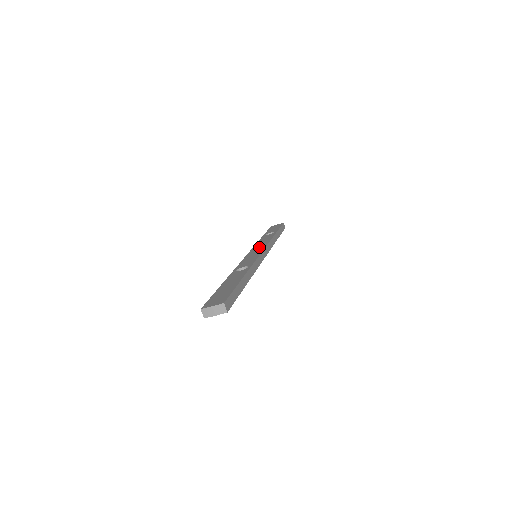
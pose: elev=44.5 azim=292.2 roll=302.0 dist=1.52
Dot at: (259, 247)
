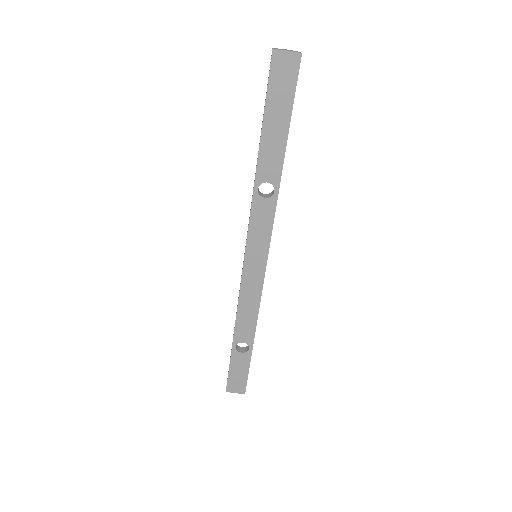
Dot at: occluded
